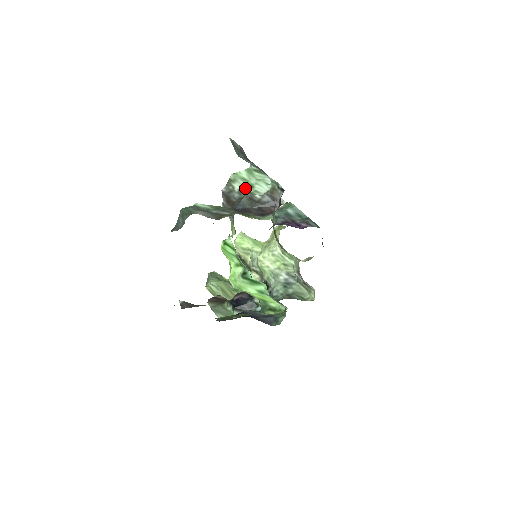
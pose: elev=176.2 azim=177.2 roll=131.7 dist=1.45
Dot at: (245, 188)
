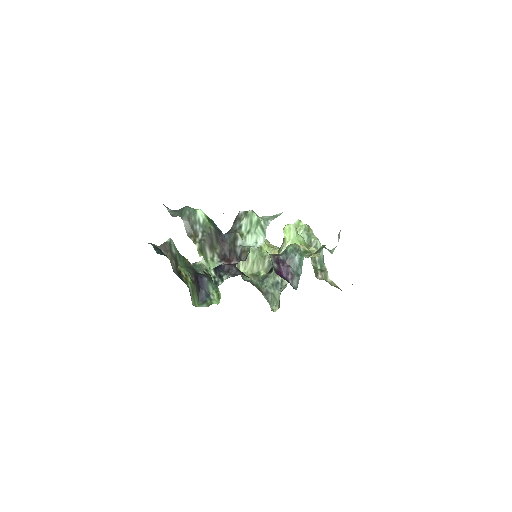
Dot at: (245, 228)
